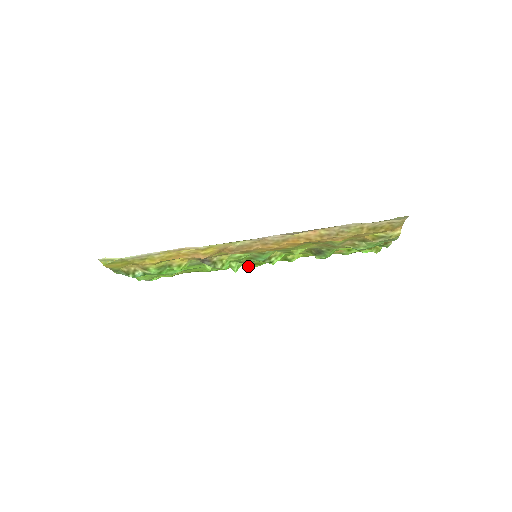
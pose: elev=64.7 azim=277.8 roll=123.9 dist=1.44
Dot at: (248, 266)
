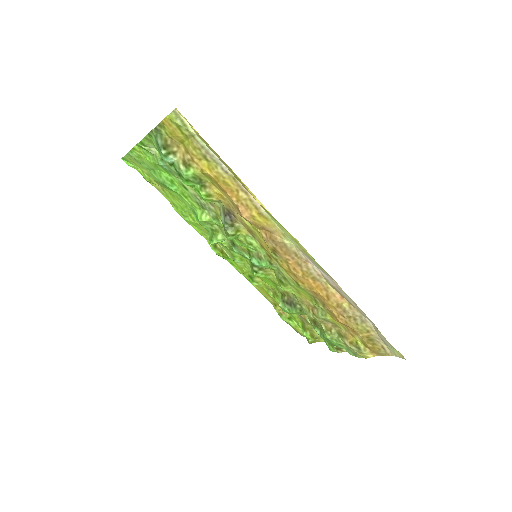
Dot at: (212, 246)
